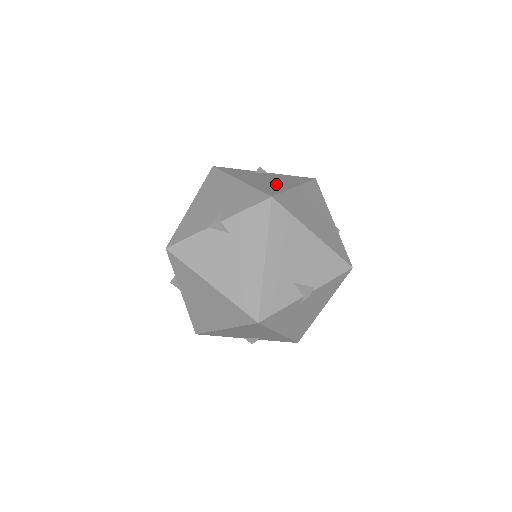
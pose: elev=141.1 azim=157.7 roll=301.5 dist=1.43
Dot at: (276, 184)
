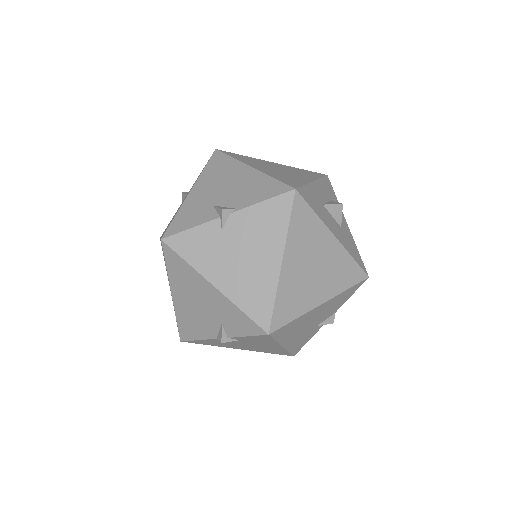
Dot at: occluded
